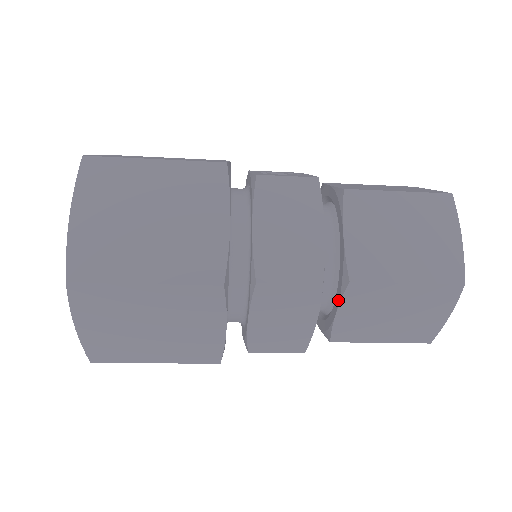
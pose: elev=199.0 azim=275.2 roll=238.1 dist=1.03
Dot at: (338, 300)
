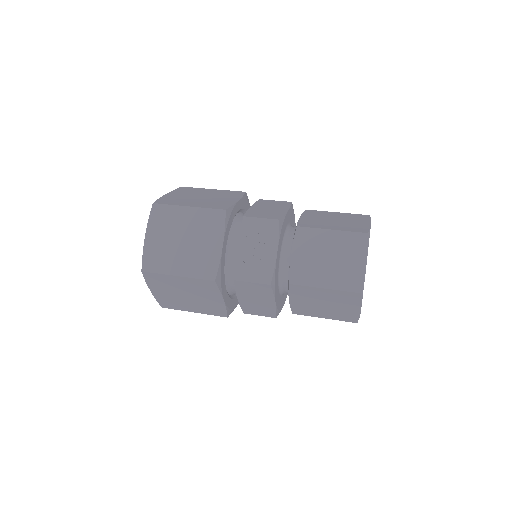
Dot at: occluded
